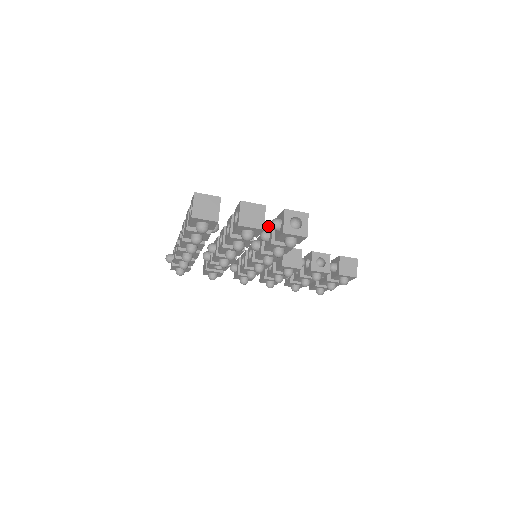
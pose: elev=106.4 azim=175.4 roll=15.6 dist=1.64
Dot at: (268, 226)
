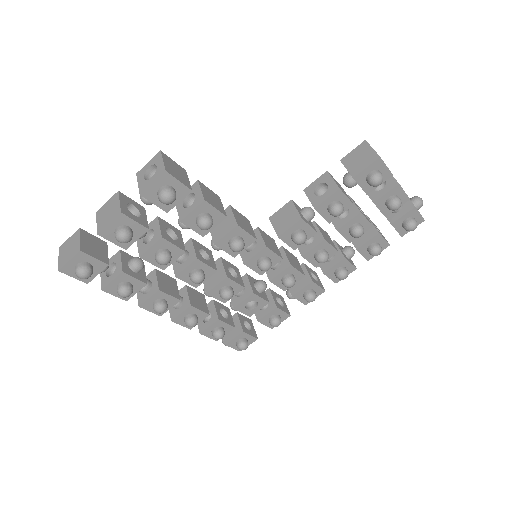
Dot at: occluded
